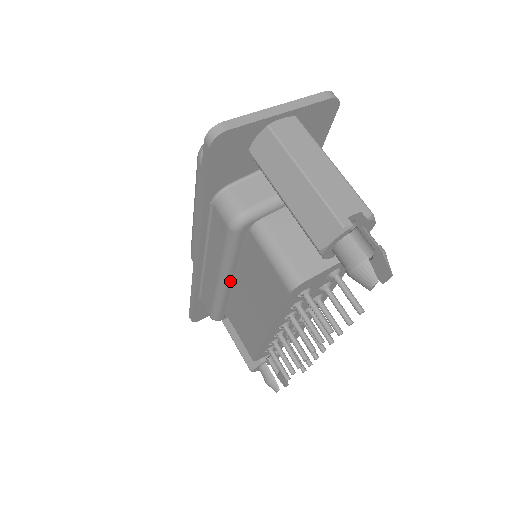
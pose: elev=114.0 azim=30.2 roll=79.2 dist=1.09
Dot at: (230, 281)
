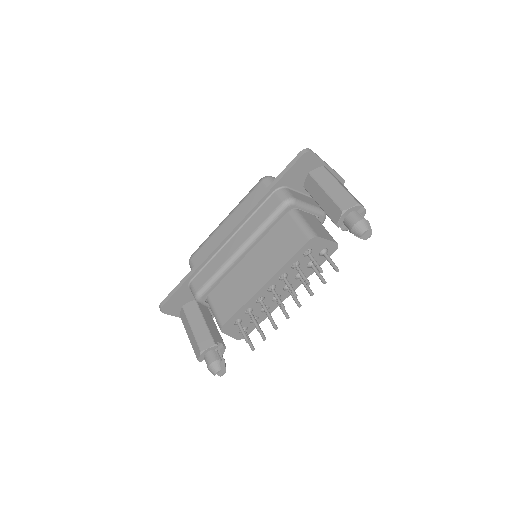
Dot at: (245, 253)
